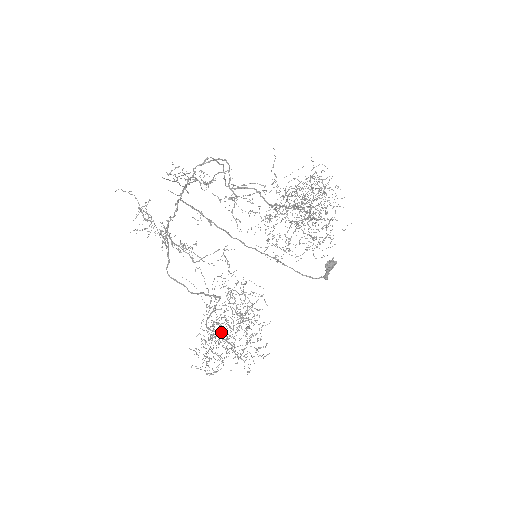
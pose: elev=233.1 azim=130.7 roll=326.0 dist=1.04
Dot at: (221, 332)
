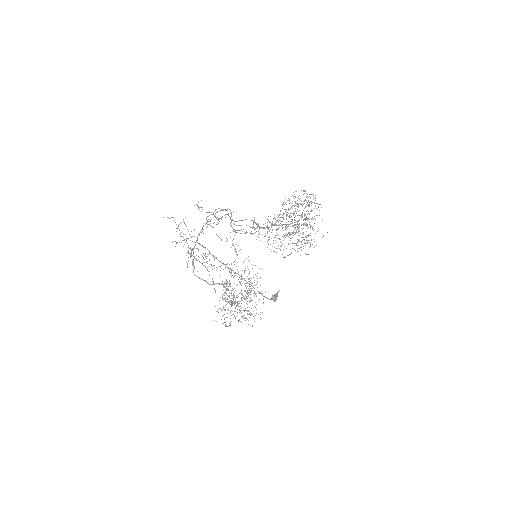
Dot at: (233, 302)
